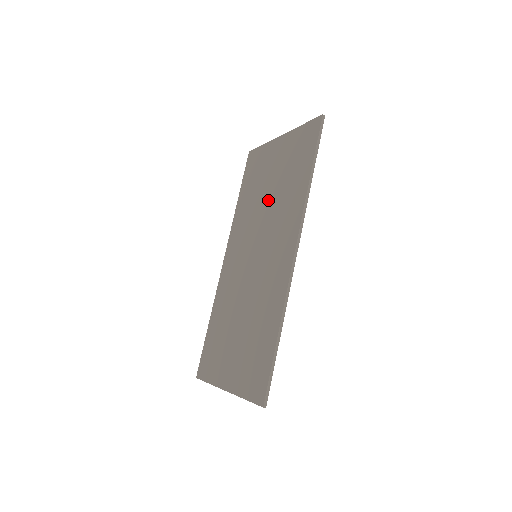
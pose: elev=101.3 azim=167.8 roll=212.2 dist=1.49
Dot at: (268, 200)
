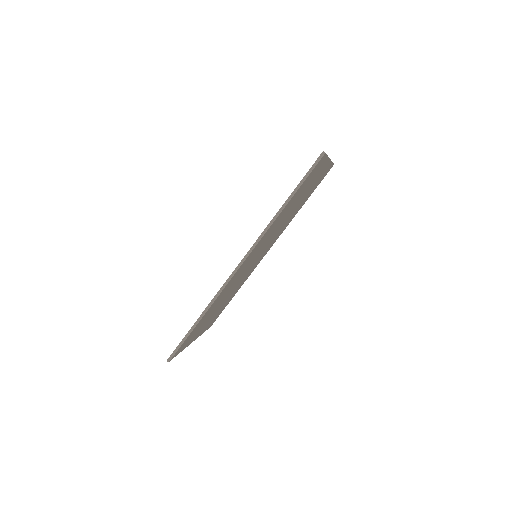
Dot at: occluded
